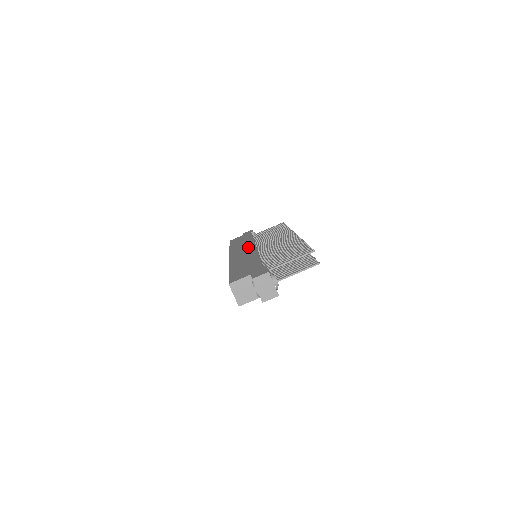
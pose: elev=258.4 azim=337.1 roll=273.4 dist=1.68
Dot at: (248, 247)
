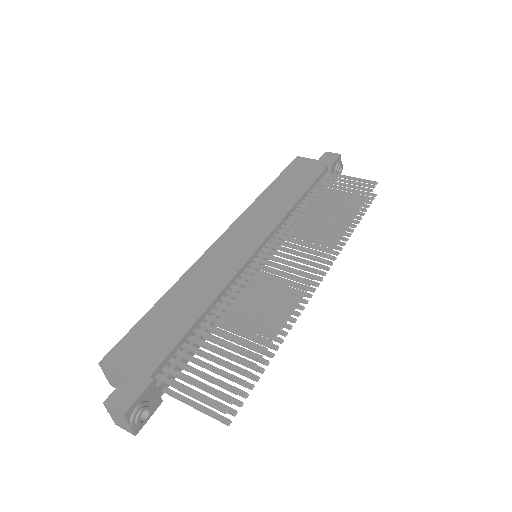
Dot at: (255, 235)
